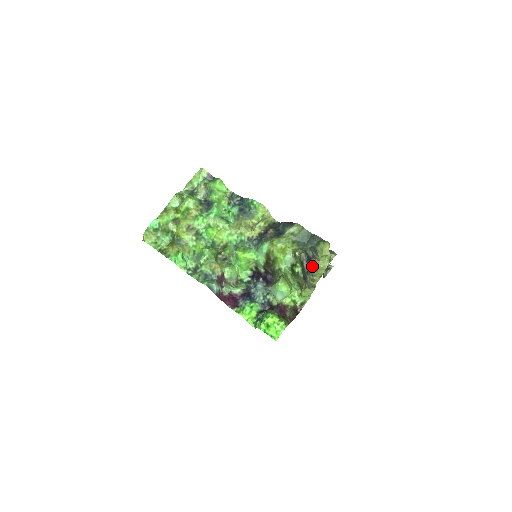
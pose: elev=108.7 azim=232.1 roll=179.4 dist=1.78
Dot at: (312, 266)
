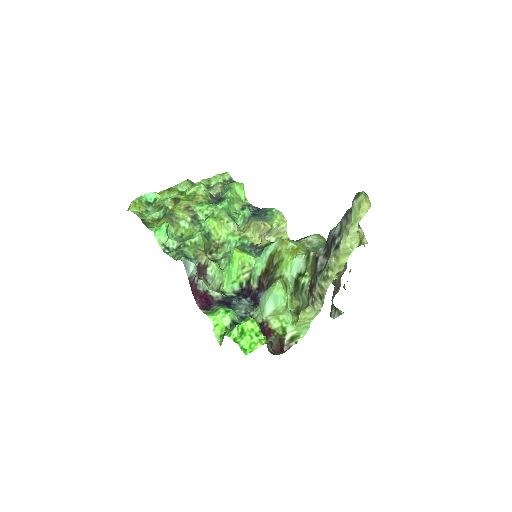
Dot at: (333, 250)
